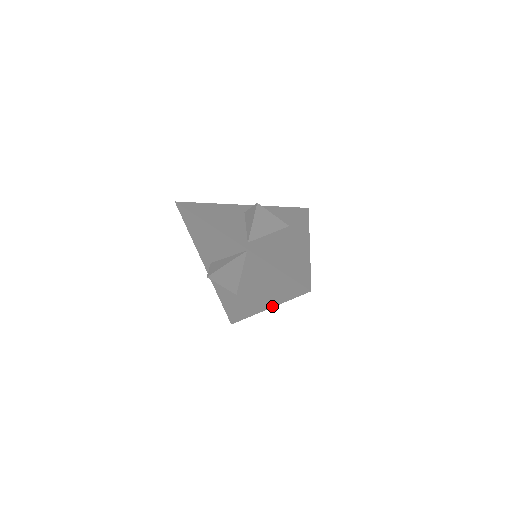
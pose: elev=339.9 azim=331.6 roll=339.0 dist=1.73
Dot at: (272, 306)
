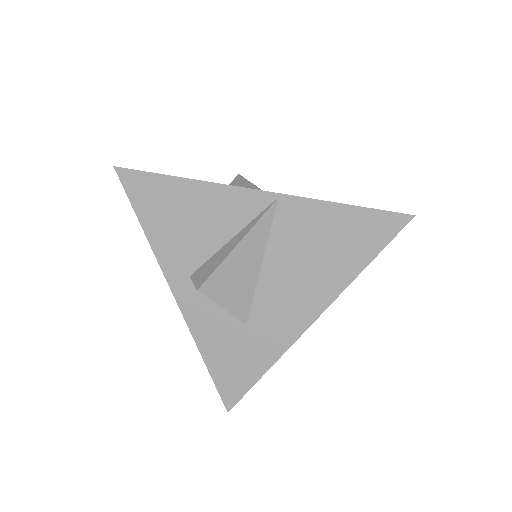
Dot at: (328, 303)
